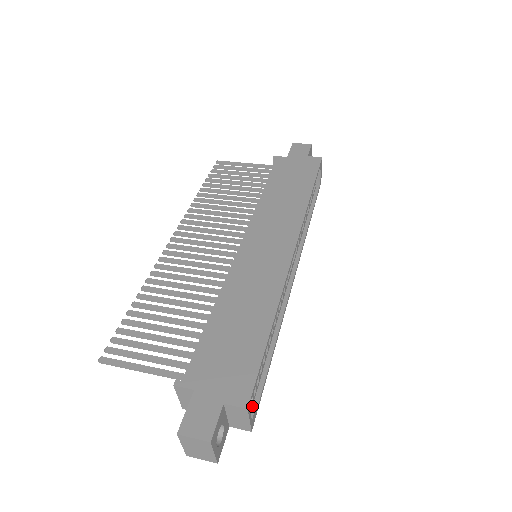
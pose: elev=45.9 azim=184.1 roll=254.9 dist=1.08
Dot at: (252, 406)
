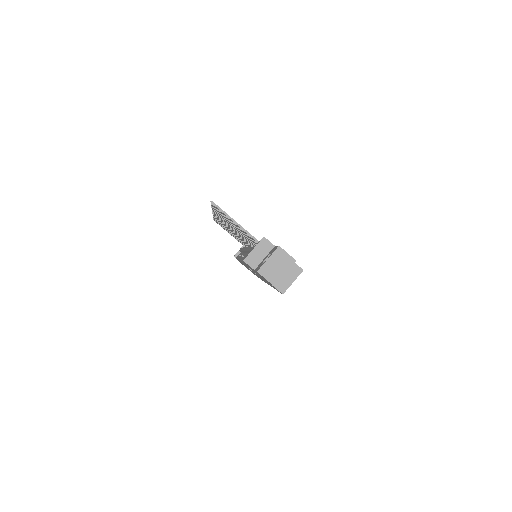
Dot at: occluded
